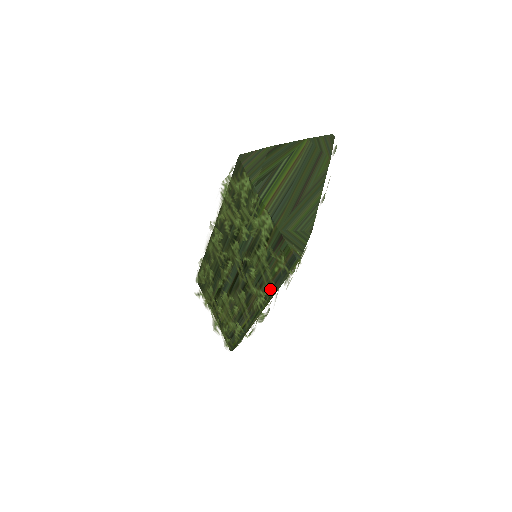
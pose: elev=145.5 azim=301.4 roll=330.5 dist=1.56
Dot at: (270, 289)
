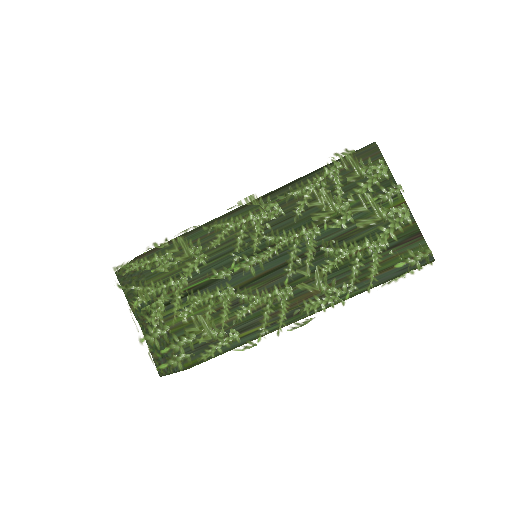
Dot at: (358, 287)
